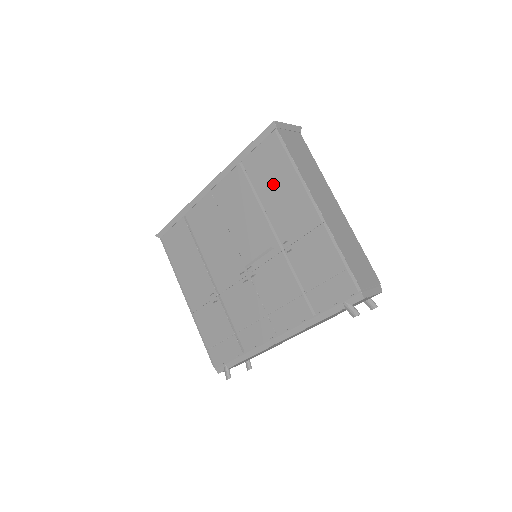
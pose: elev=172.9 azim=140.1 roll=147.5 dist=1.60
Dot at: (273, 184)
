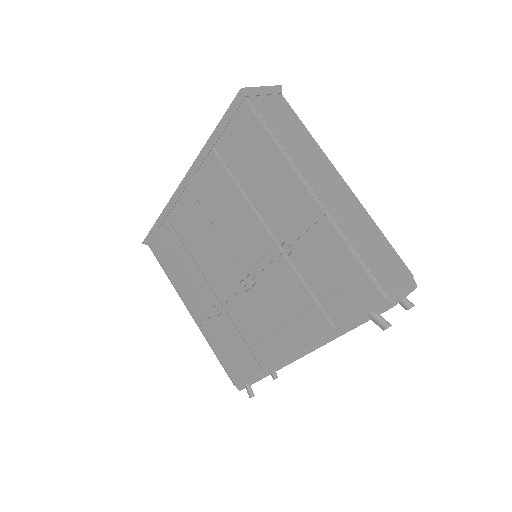
Dot at: (256, 170)
